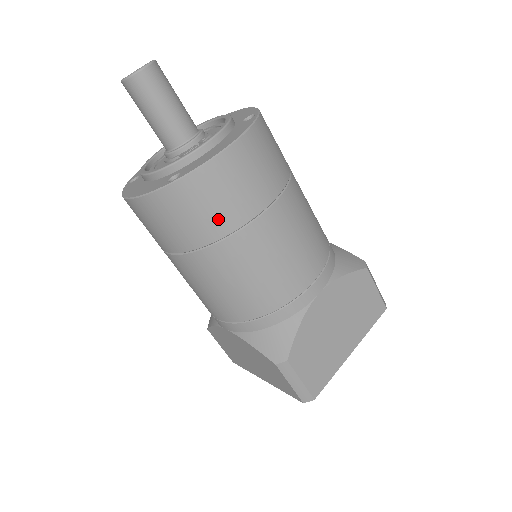
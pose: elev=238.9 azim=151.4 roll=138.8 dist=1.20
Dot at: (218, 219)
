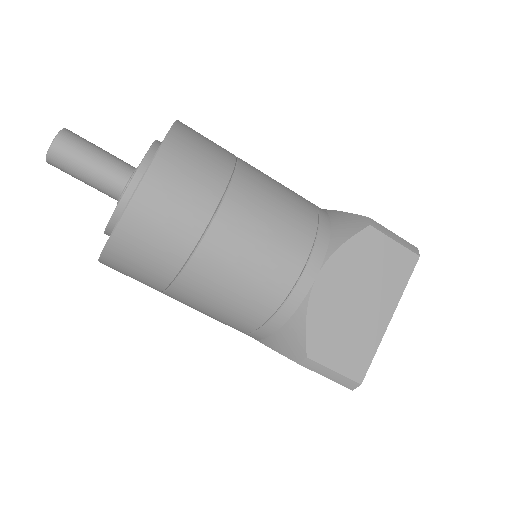
Dot at: (167, 252)
